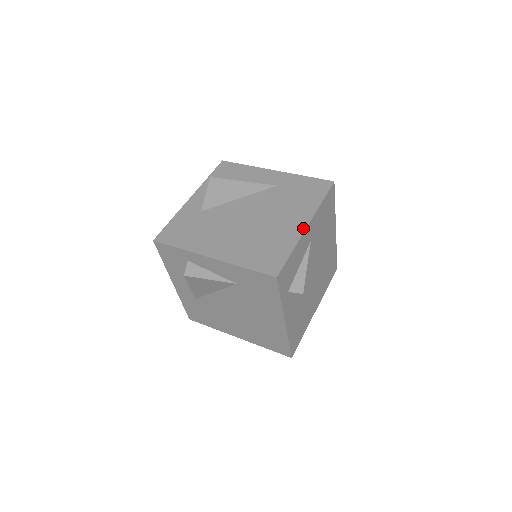
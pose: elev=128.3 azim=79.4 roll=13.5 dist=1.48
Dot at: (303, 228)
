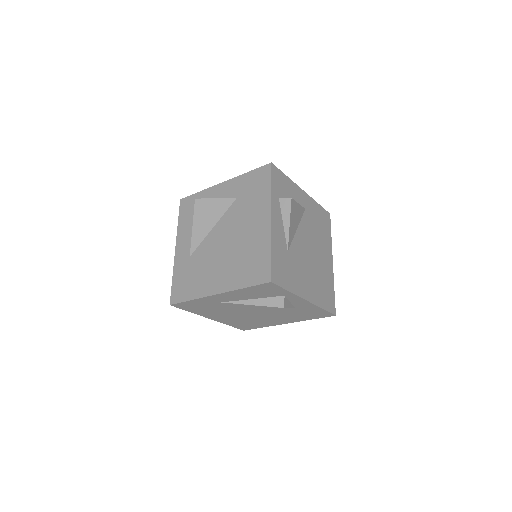
Dot at: (299, 189)
